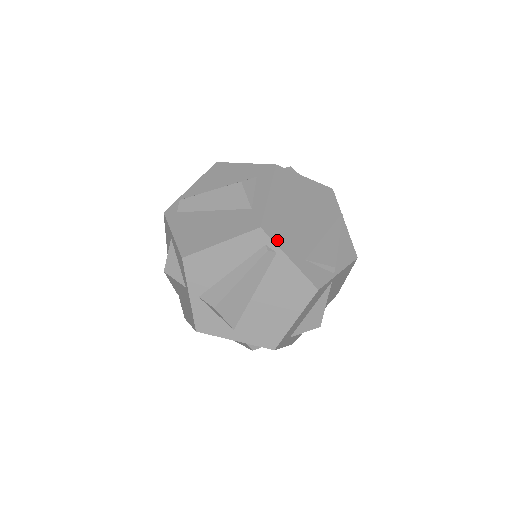
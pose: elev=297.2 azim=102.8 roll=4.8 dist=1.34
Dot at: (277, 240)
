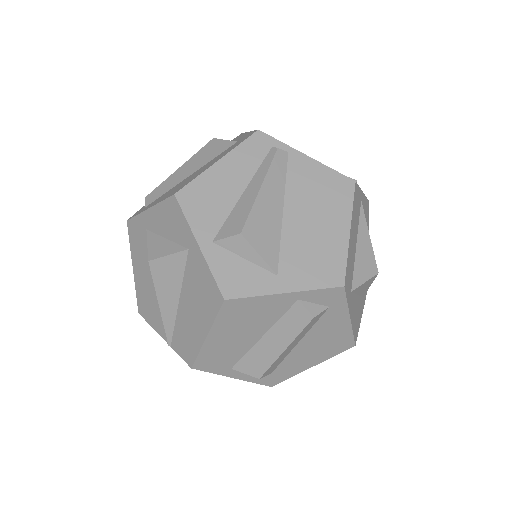
Dot at: (282, 143)
